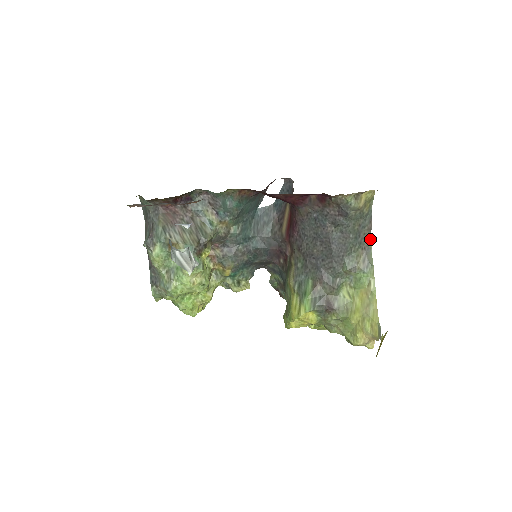
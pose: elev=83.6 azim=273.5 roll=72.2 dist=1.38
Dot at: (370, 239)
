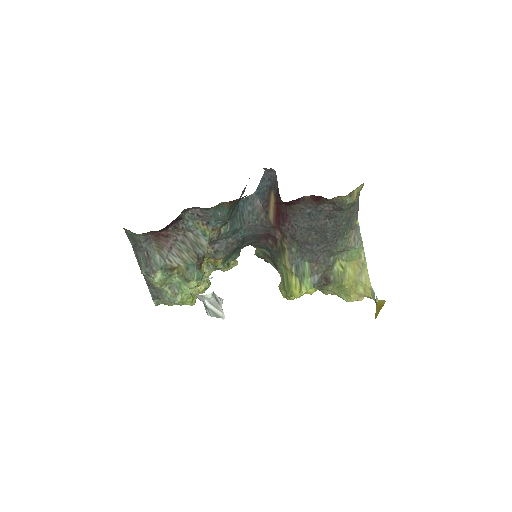
Dot at: (357, 218)
